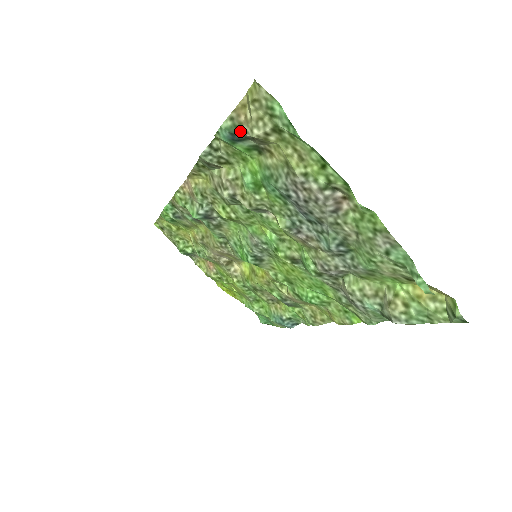
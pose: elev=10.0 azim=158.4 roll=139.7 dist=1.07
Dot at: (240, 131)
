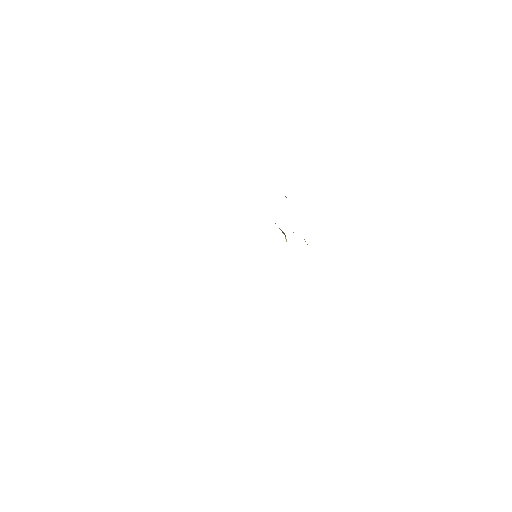
Dot at: occluded
